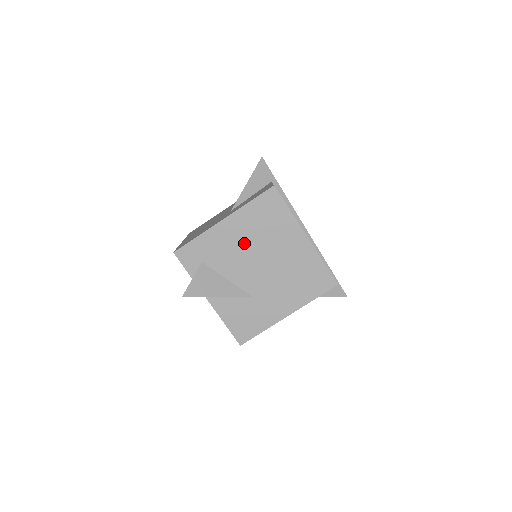
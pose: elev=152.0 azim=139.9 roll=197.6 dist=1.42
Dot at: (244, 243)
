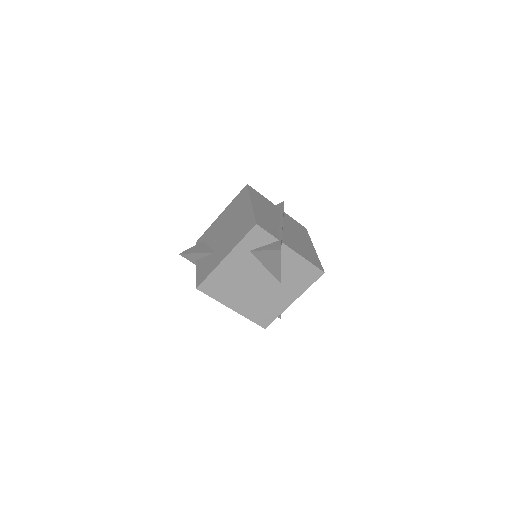
Dot at: (224, 222)
